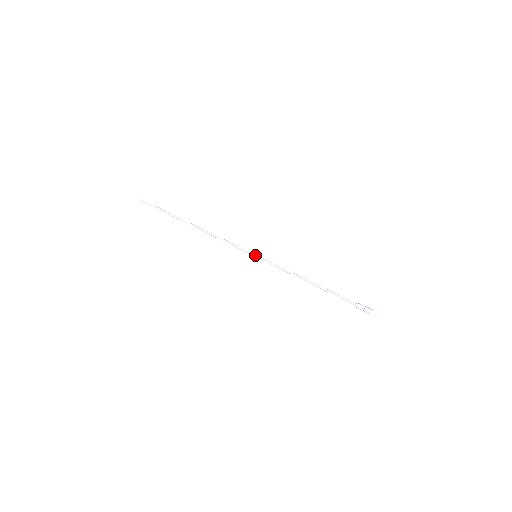
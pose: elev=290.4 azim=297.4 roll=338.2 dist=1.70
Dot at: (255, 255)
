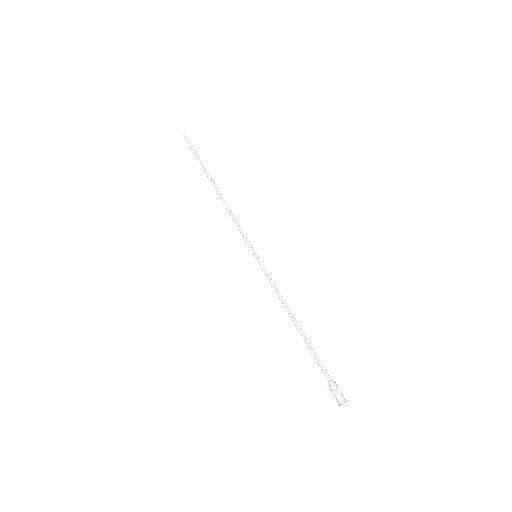
Dot at: (256, 254)
